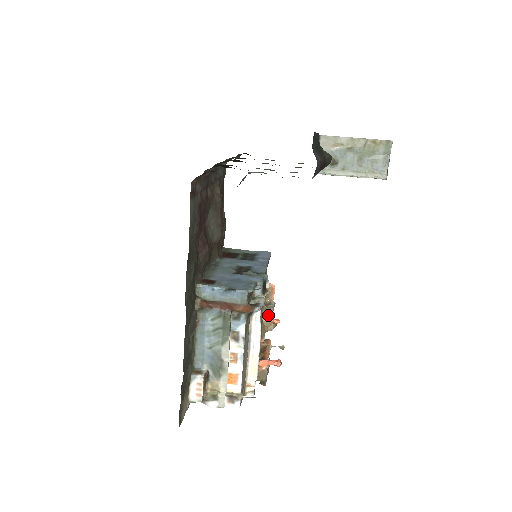
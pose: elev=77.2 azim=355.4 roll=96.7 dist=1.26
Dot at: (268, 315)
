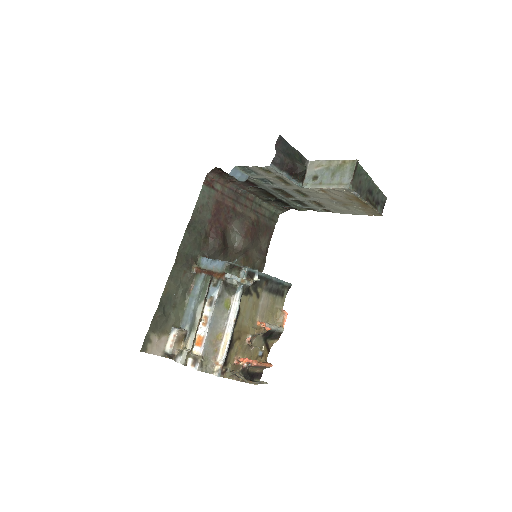
Dot at: (263, 322)
